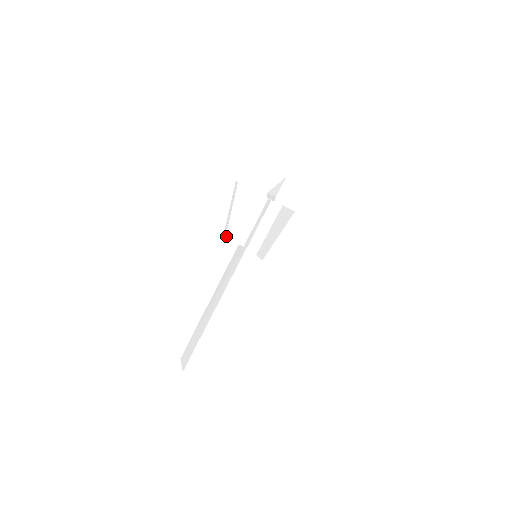
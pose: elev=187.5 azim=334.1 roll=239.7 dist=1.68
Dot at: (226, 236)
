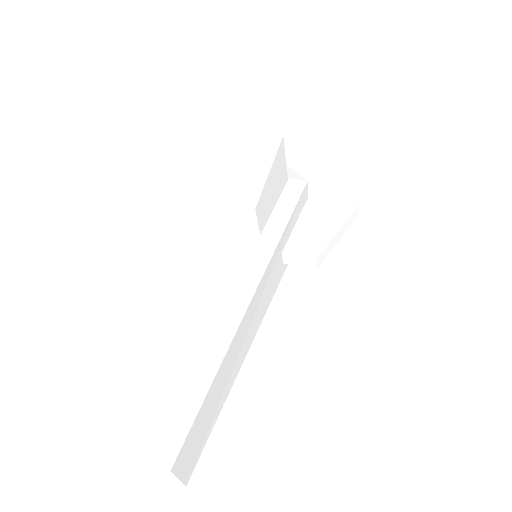
Dot at: (206, 235)
